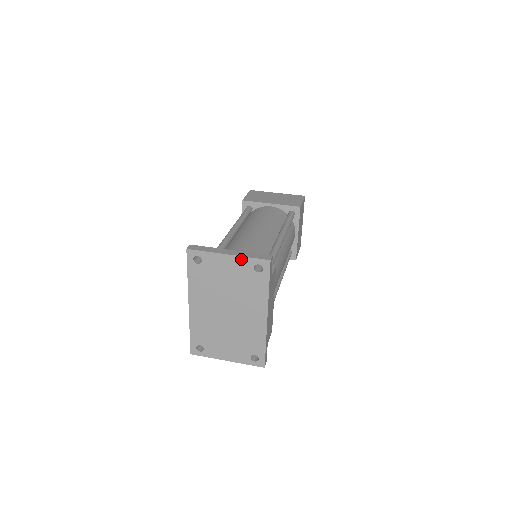
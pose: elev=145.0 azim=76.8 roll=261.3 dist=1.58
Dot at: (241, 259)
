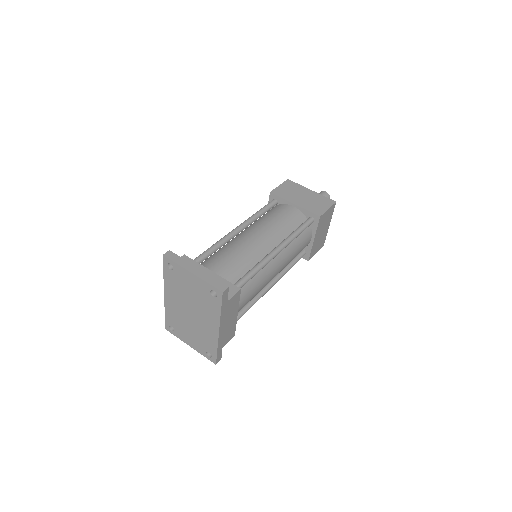
Dot at: (201, 281)
